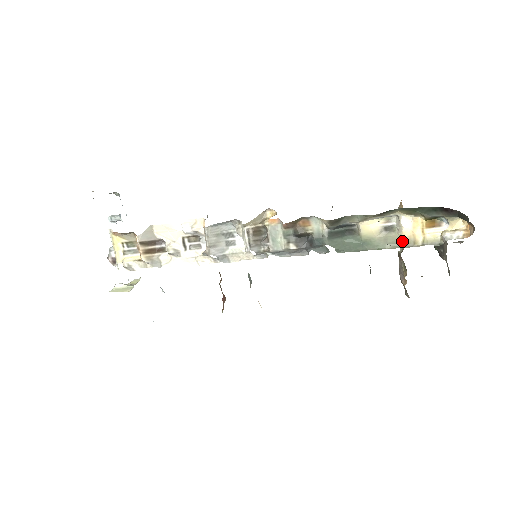
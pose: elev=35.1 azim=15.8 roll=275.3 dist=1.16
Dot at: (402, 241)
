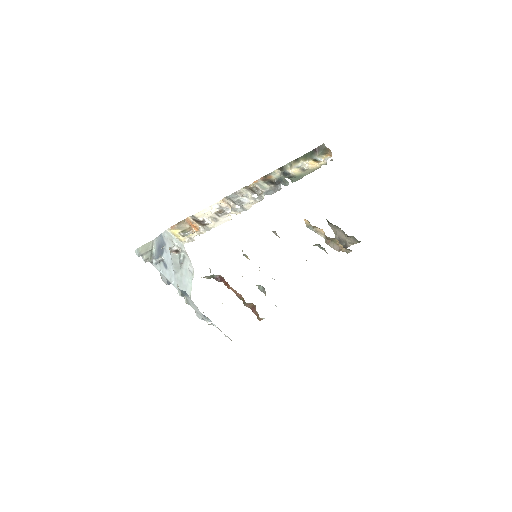
Dot at: (313, 170)
